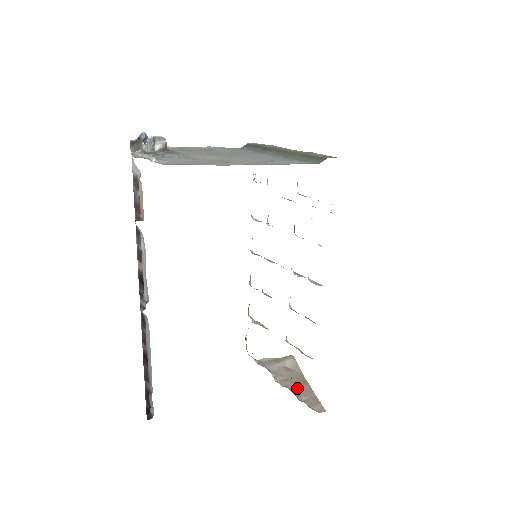
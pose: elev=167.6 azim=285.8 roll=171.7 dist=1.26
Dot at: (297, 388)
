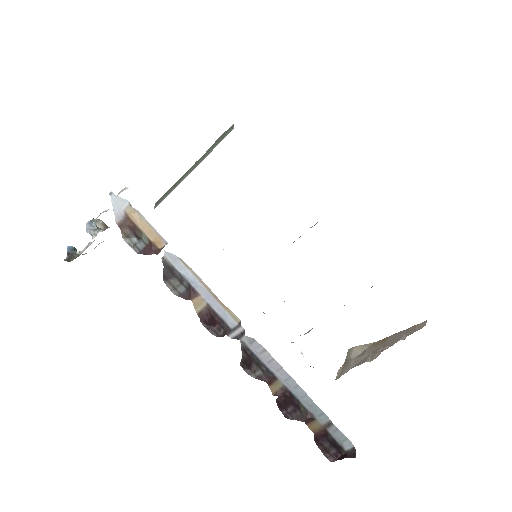
Dot at: (388, 344)
